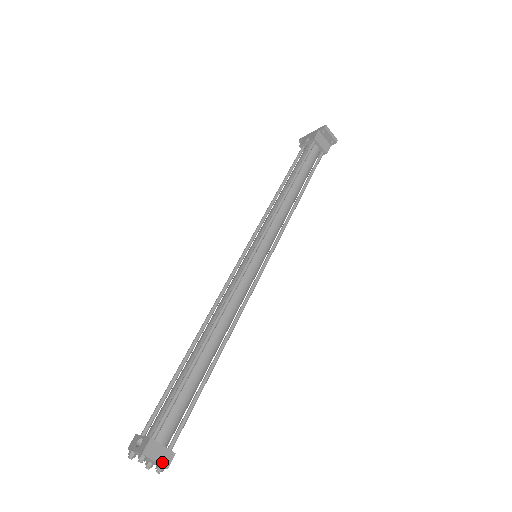
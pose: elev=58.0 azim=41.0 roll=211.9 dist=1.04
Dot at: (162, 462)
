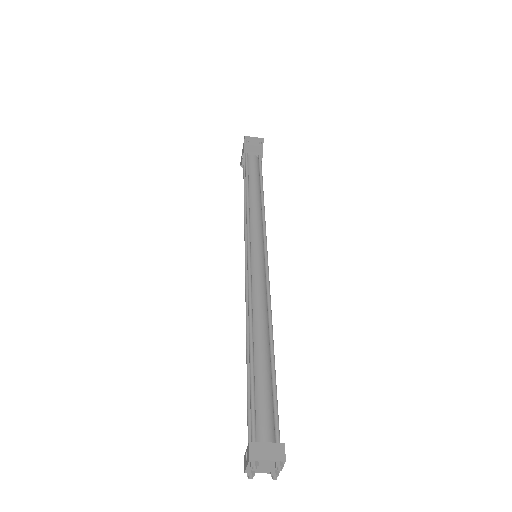
Dot at: (275, 457)
